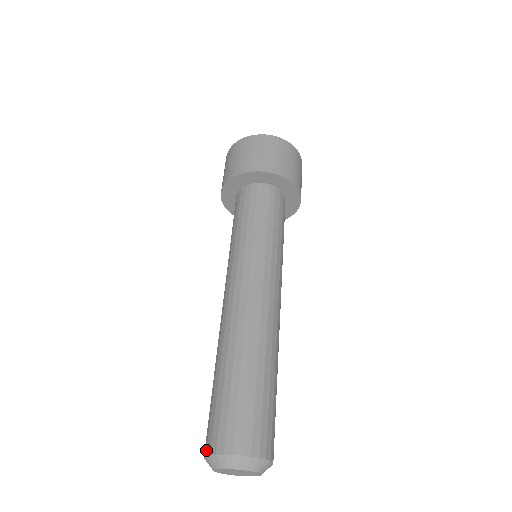
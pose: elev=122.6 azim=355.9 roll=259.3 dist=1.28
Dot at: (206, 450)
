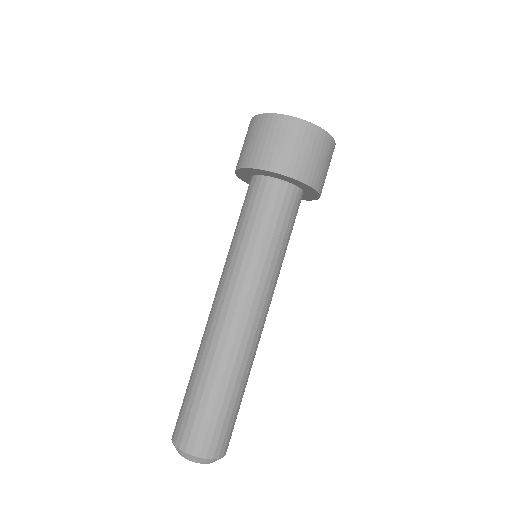
Dot at: (172, 435)
